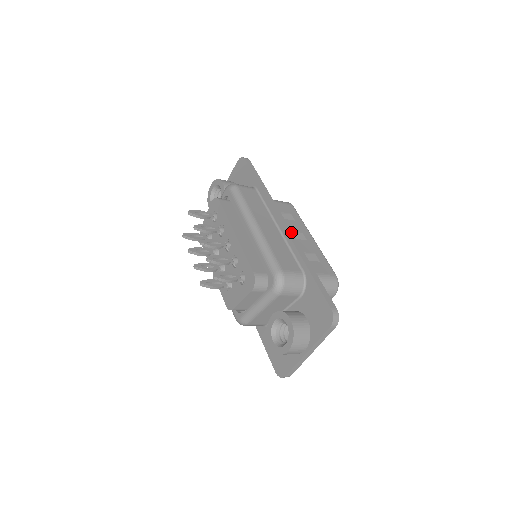
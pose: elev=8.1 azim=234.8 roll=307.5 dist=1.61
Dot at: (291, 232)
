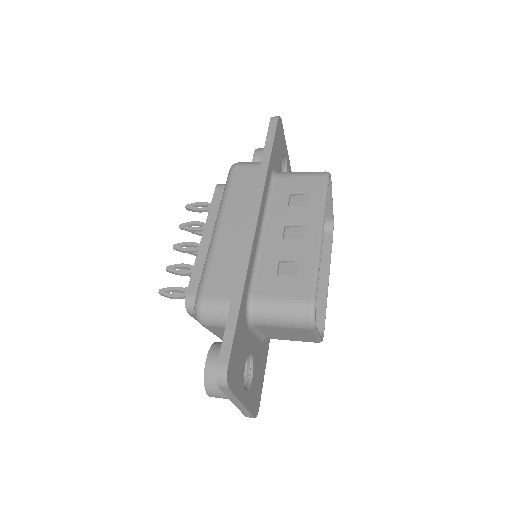
Dot at: (252, 235)
